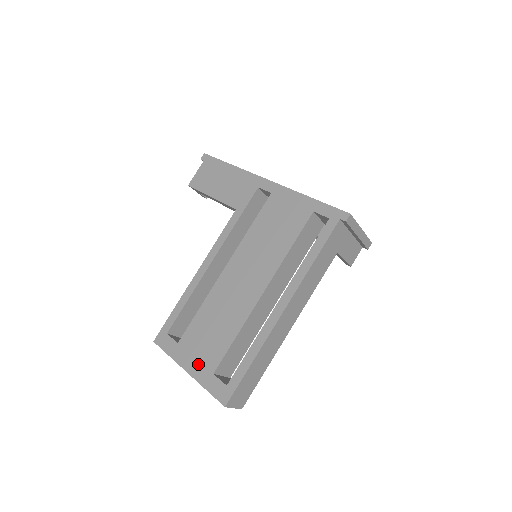
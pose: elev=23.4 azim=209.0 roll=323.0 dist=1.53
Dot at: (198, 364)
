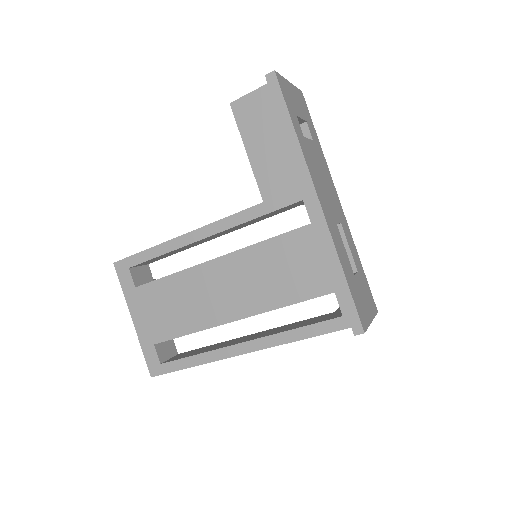
Dot at: (145, 324)
